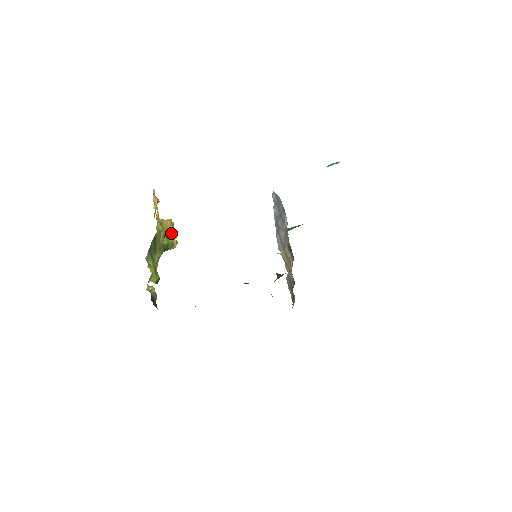
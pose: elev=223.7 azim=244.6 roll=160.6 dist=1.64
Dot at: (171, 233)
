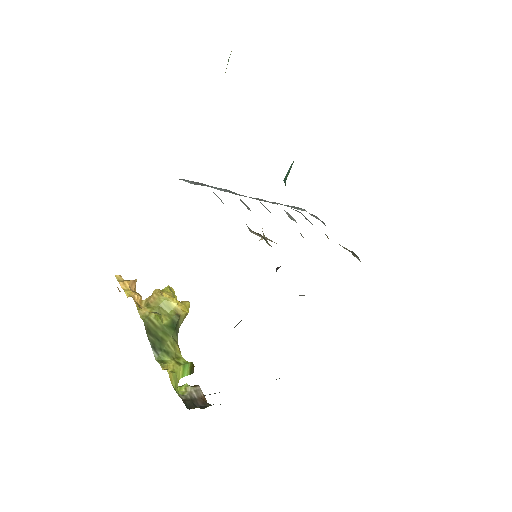
Dot at: (166, 305)
